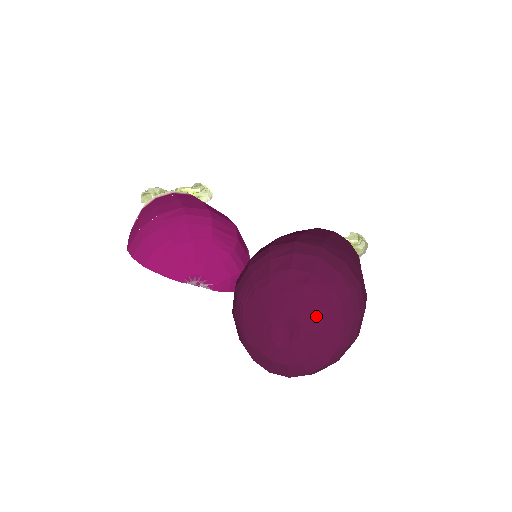
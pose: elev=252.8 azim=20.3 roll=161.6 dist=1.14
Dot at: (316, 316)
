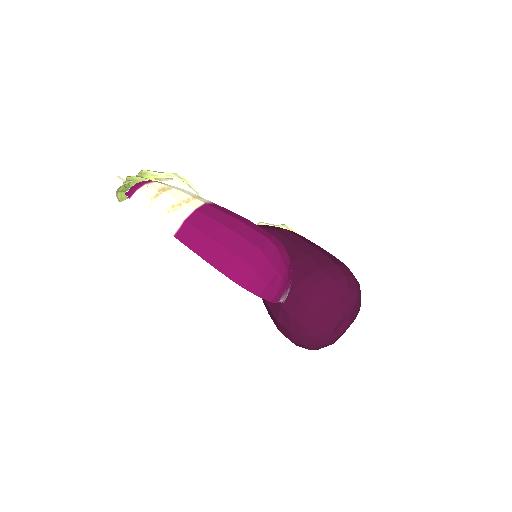
Dot at: (355, 315)
